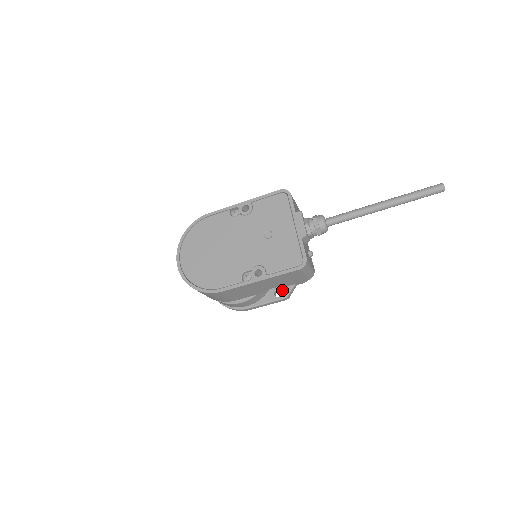
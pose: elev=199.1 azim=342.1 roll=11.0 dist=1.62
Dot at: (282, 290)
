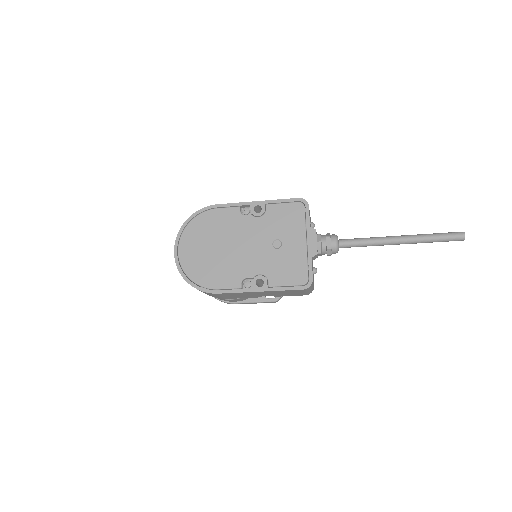
Dot at: occluded
